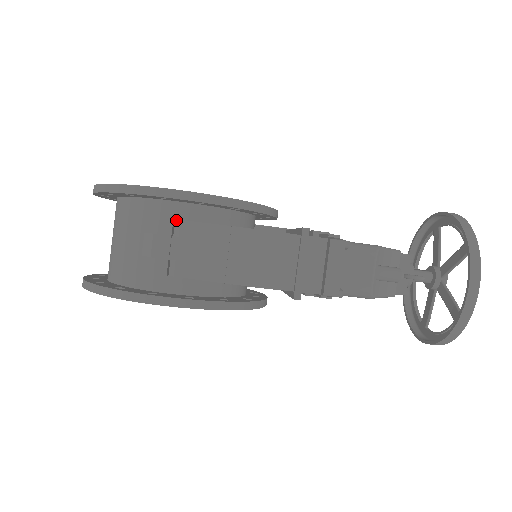
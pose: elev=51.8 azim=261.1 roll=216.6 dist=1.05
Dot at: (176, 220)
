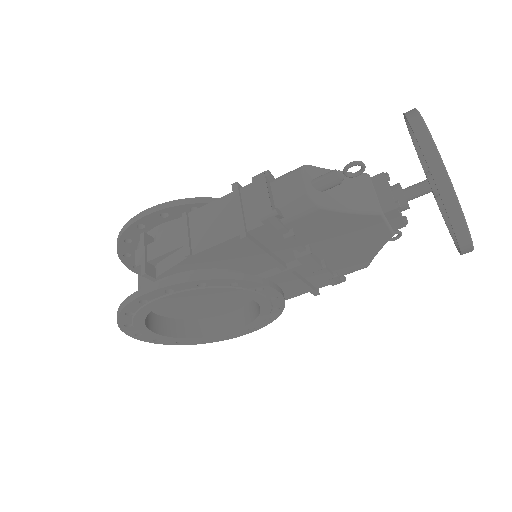
Dot at: (154, 238)
